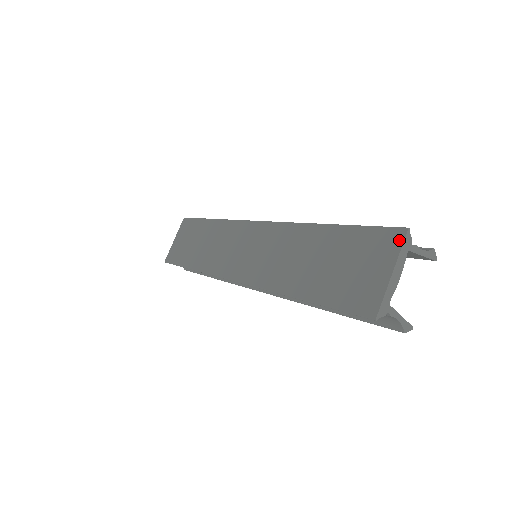
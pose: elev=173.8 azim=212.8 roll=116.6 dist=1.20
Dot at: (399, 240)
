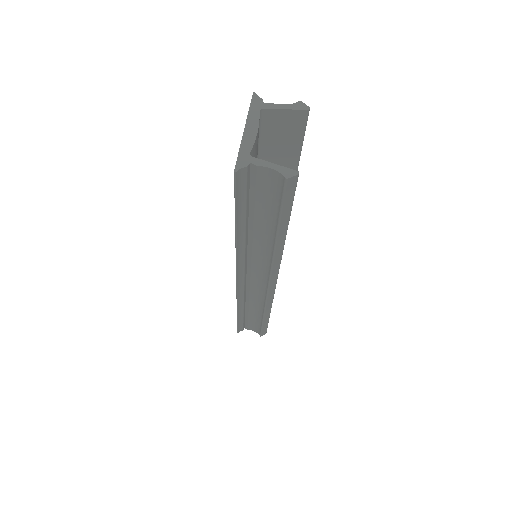
Dot at: (250, 107)
